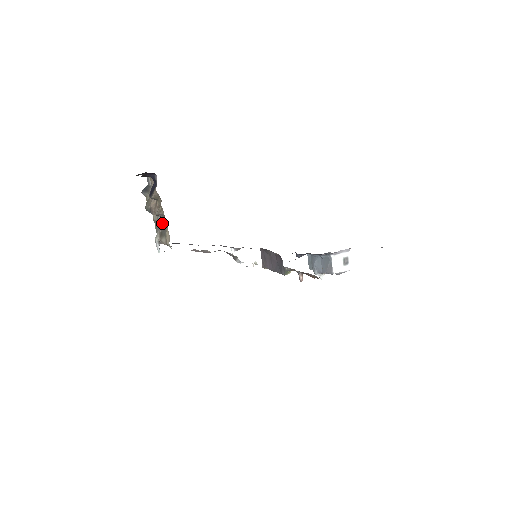
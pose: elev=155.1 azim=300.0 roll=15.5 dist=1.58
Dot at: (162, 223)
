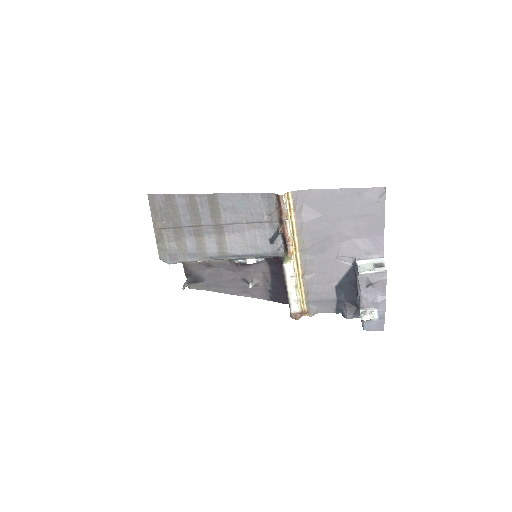
Dot at: occluded
